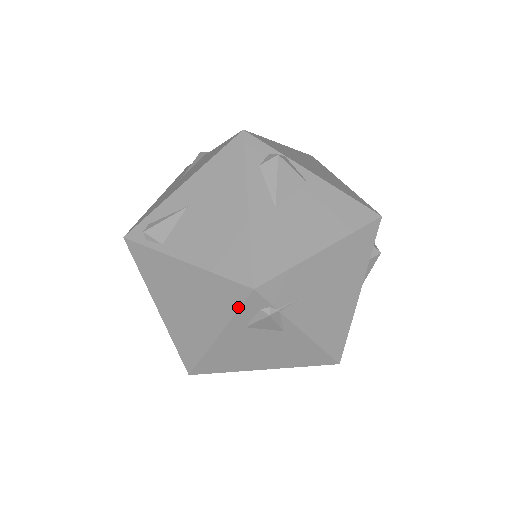
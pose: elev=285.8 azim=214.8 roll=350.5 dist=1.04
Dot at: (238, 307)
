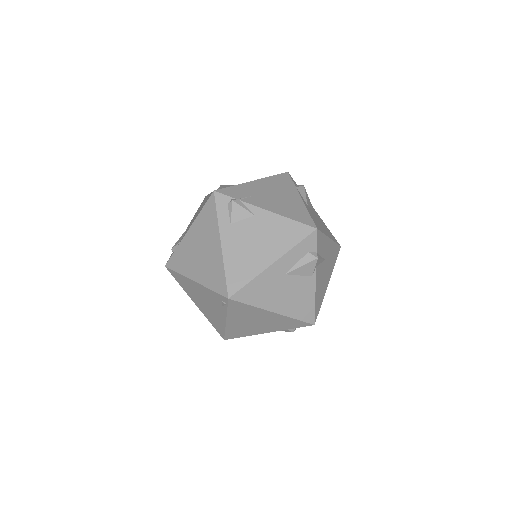
Dot at: (216, 210)
